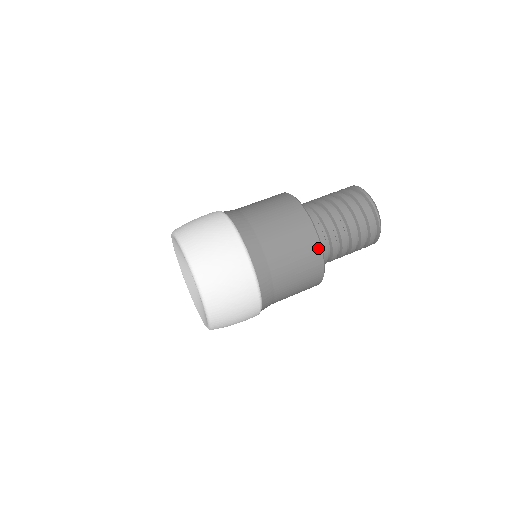
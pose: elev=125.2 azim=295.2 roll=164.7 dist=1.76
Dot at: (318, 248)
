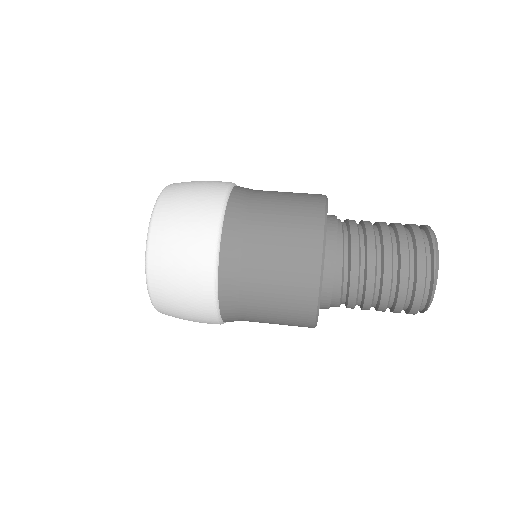
Dot at: (320, 217)
